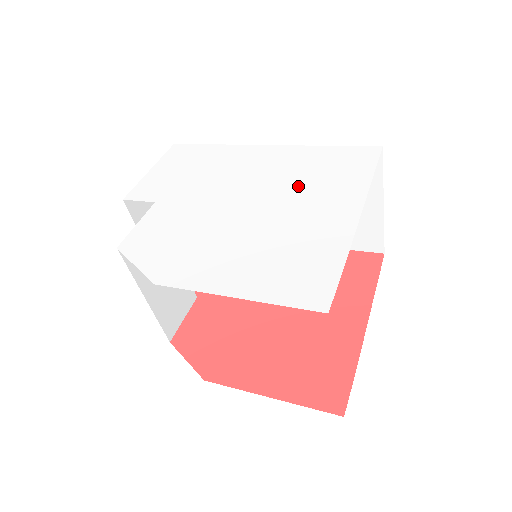
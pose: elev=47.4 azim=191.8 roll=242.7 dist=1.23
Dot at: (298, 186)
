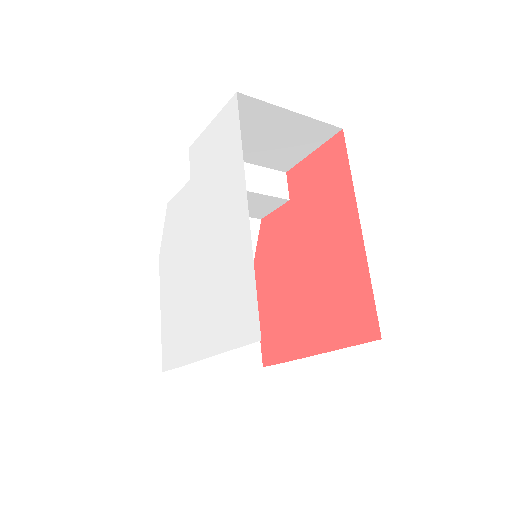
Dot at: (214, 287)
